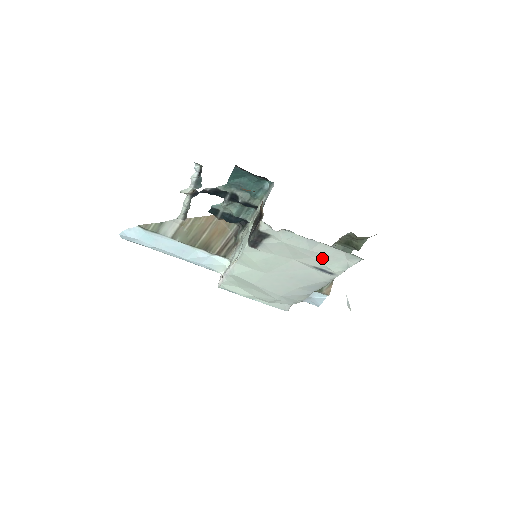
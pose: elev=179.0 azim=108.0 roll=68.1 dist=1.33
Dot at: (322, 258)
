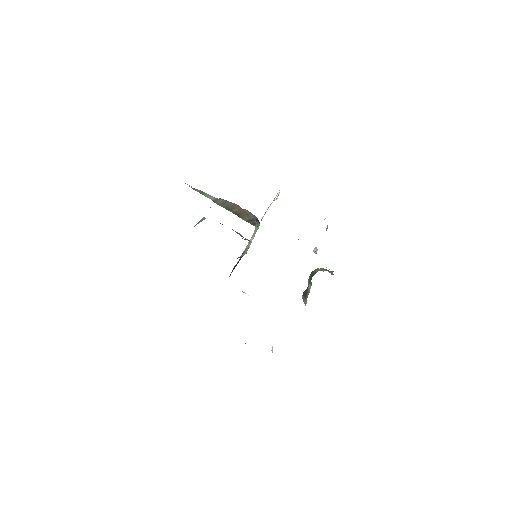
Dot at: occluded
